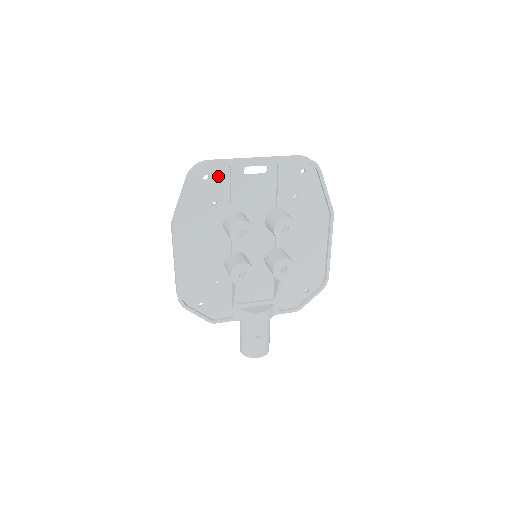
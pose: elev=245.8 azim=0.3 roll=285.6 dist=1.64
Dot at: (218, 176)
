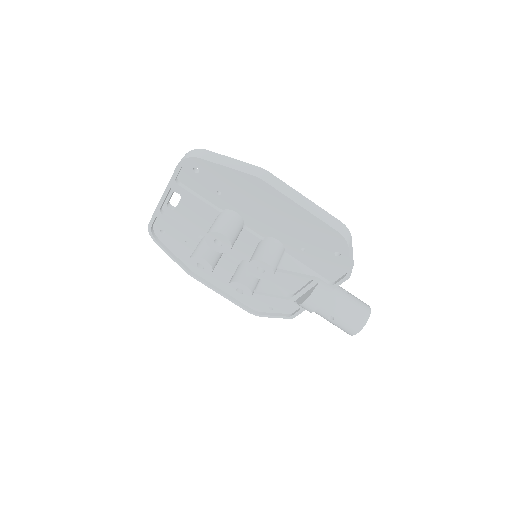
Dot at: (165, 225)
